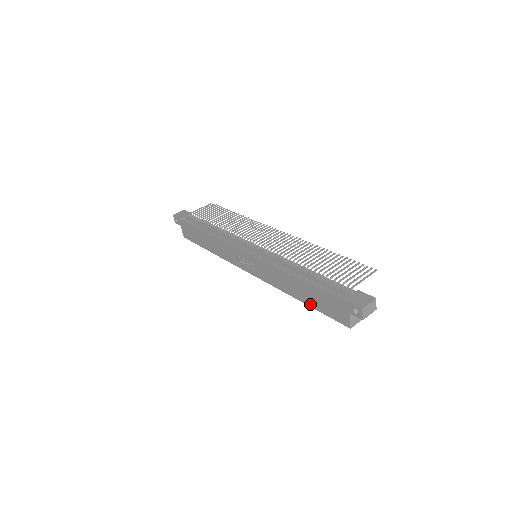
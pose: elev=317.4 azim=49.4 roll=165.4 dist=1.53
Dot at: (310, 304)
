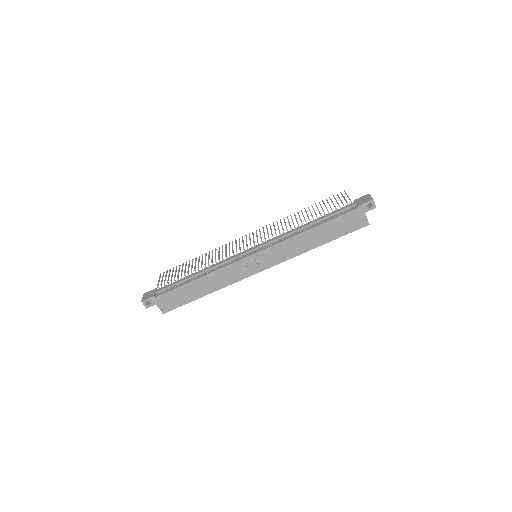
Dot at: (331, 239)
